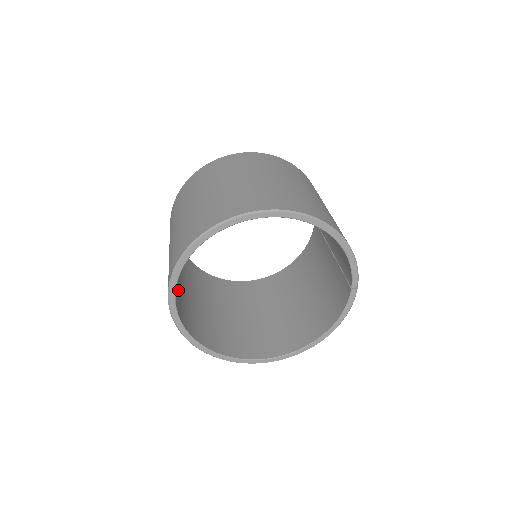
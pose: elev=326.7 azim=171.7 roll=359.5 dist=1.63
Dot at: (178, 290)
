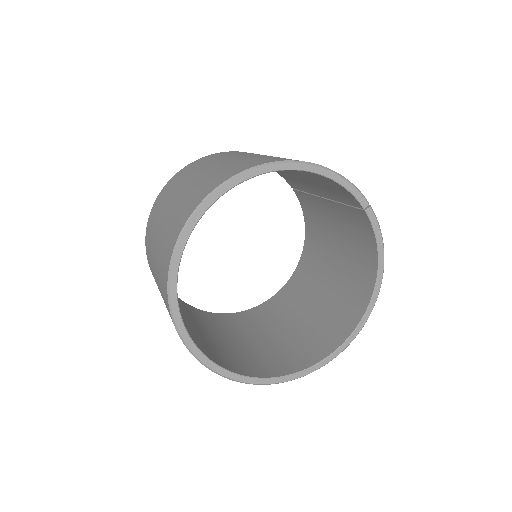
Dot at: (203, 341)
